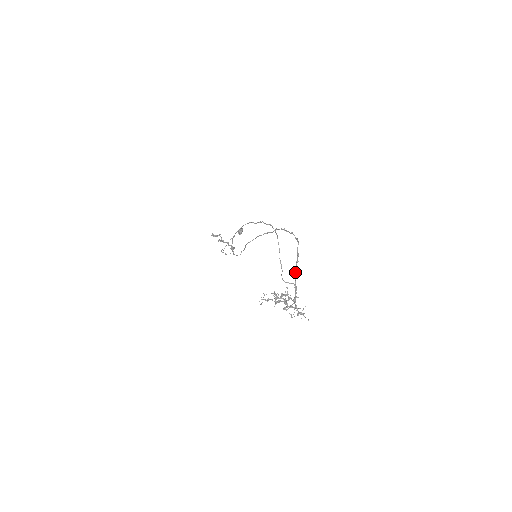
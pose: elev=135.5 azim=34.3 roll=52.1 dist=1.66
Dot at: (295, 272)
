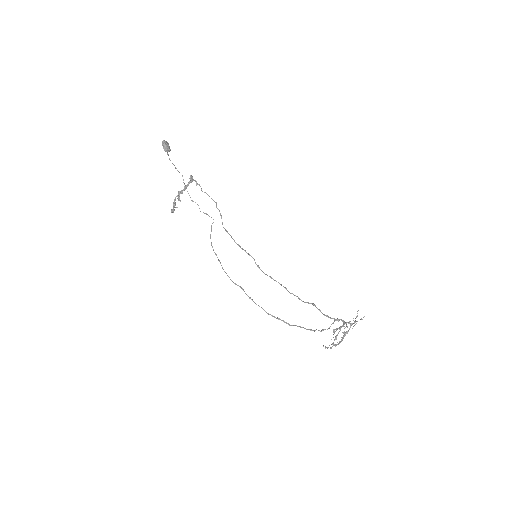
Dot at: occluded
